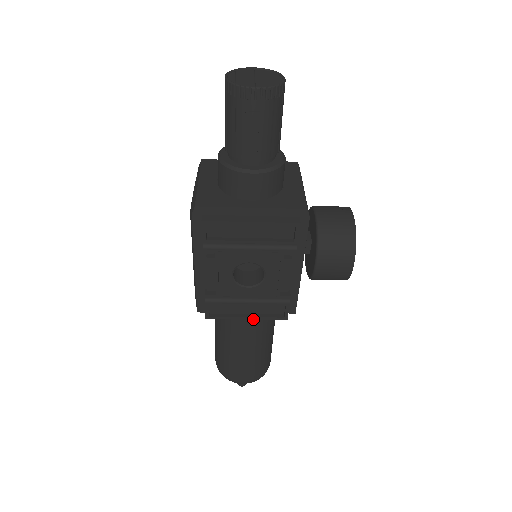
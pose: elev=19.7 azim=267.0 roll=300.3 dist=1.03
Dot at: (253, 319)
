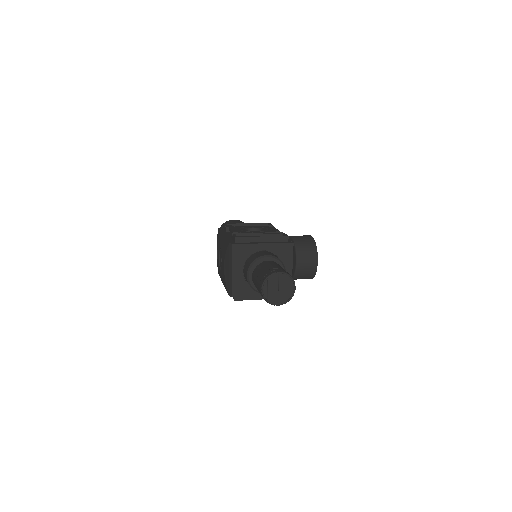
Dot at: occluded
